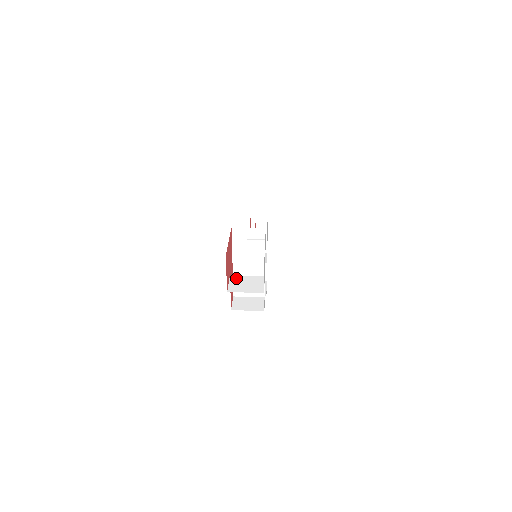
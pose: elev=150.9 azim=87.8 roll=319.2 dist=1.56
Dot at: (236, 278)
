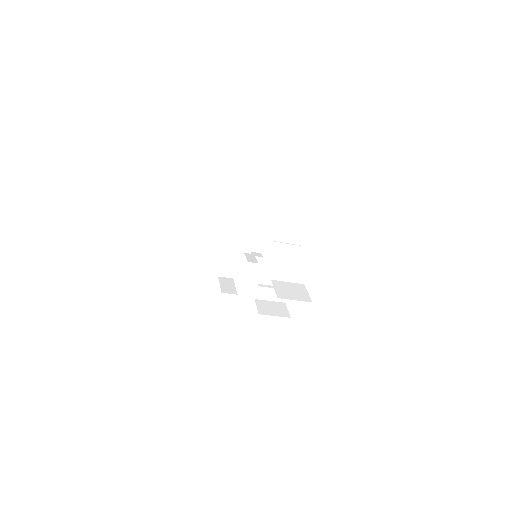
Dot at: (278, 283)
